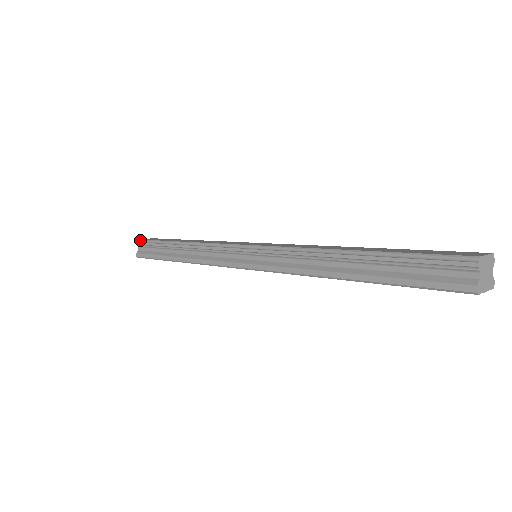
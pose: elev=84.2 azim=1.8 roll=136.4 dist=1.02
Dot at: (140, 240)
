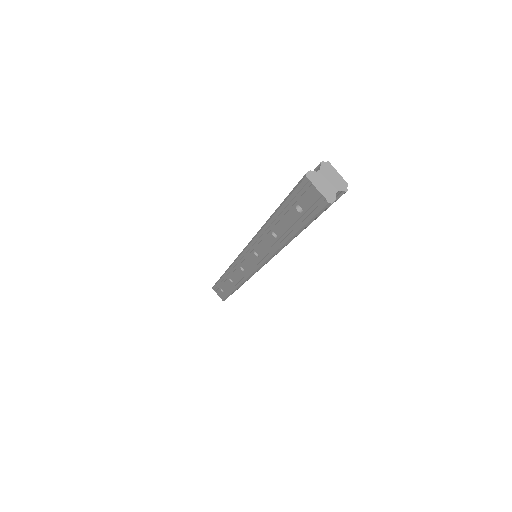
Dot at: occluded
